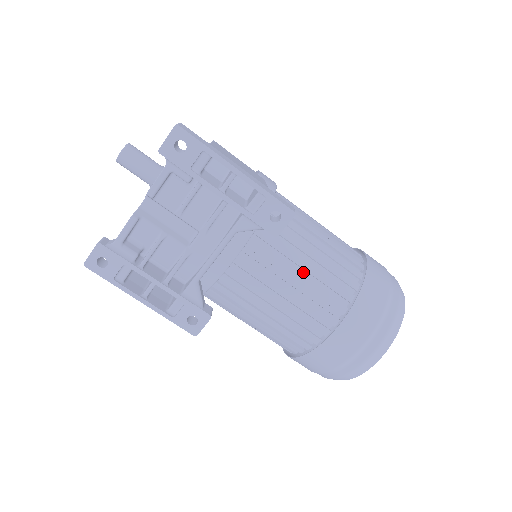
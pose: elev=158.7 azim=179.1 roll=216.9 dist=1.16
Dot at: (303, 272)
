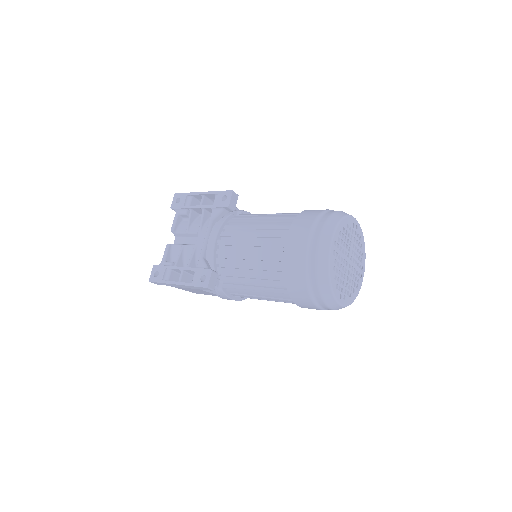
Dot at: occluded
